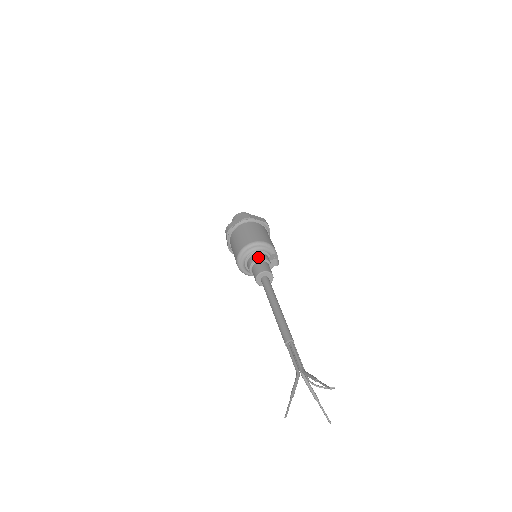
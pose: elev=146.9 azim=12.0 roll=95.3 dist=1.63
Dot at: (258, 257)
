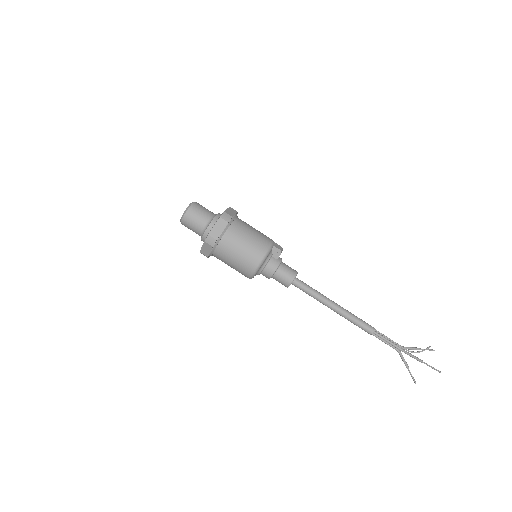
Dot at: (271, 273)
